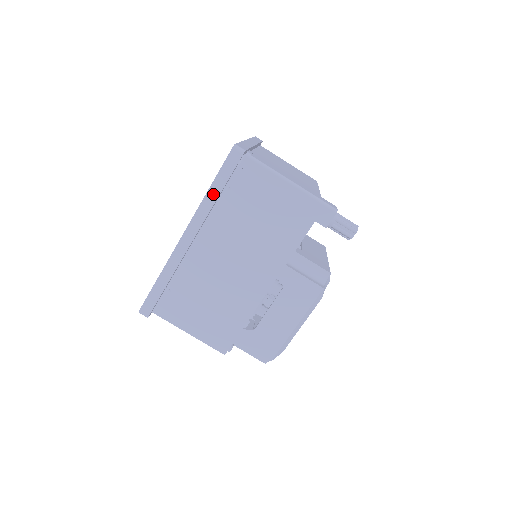
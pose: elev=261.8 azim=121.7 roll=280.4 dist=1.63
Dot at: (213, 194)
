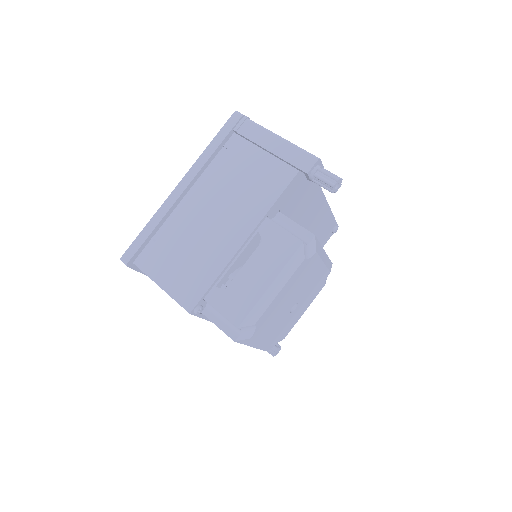
Dot at: (211, 149)
